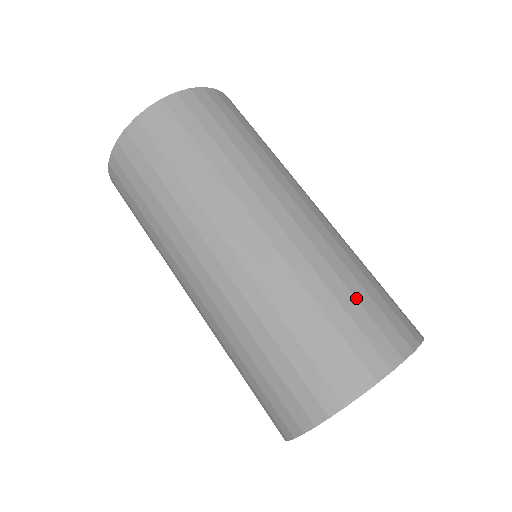
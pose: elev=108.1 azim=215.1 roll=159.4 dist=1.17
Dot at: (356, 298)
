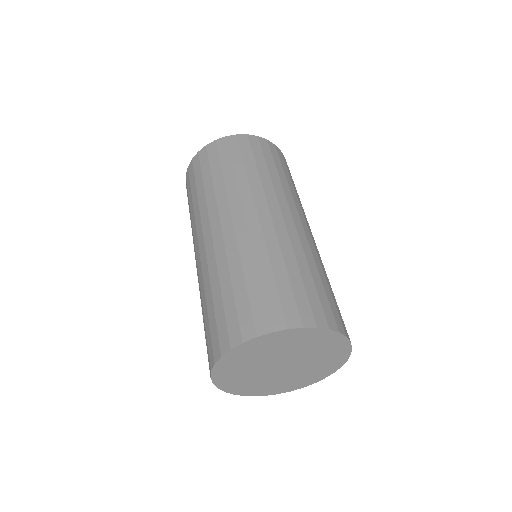
Dot at: (323, 284)
